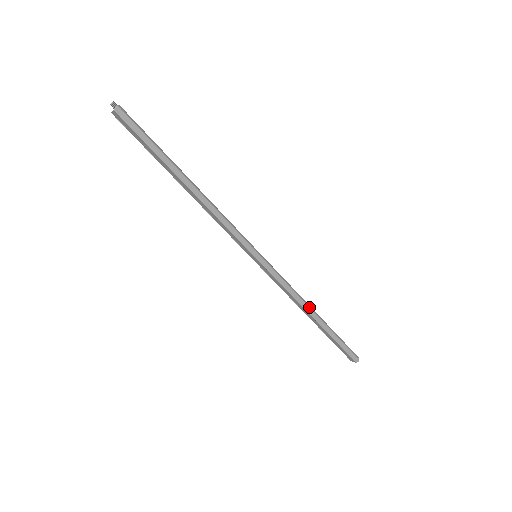
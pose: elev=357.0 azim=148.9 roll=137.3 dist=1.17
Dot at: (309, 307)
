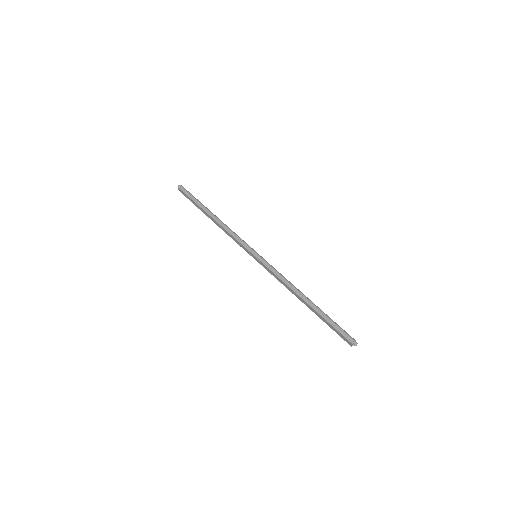
Dot at: (299, 291)
